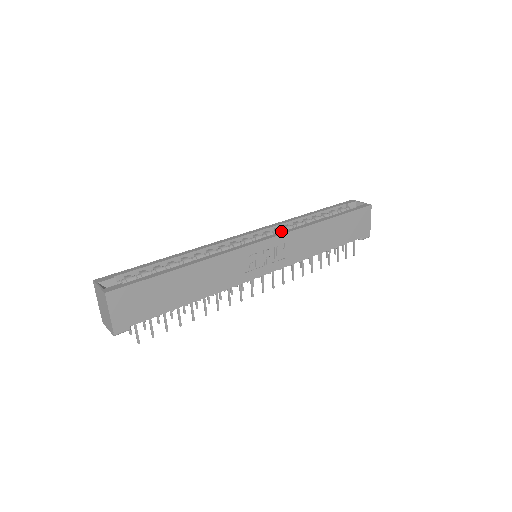
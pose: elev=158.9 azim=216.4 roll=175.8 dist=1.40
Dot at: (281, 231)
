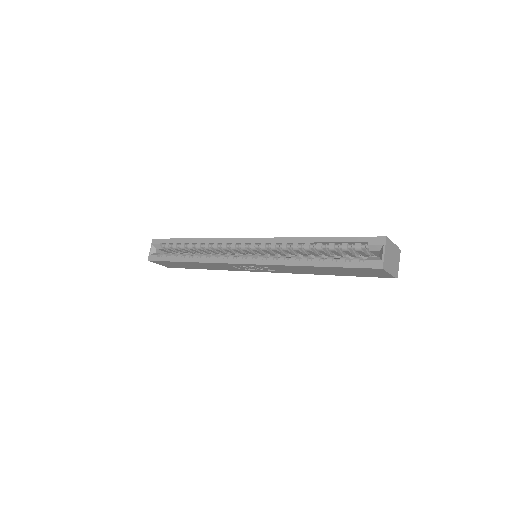
Dot at: (275, 249)
